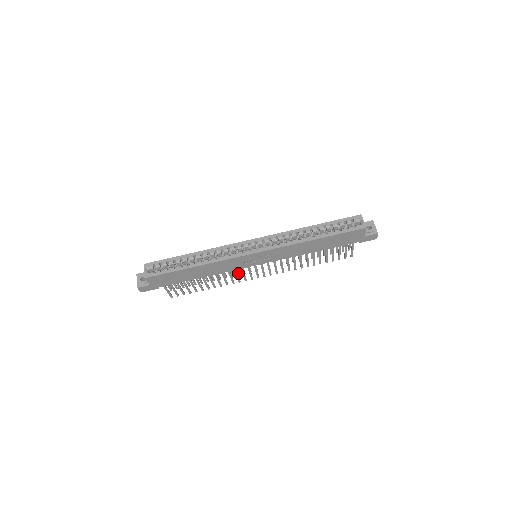
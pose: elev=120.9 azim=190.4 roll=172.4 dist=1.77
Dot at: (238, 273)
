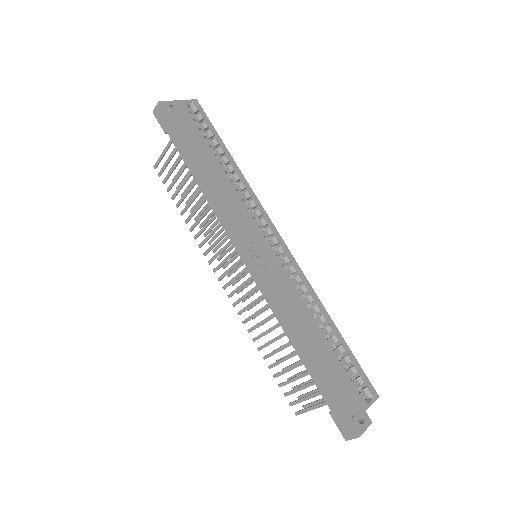
Dot at: (217, 249)
